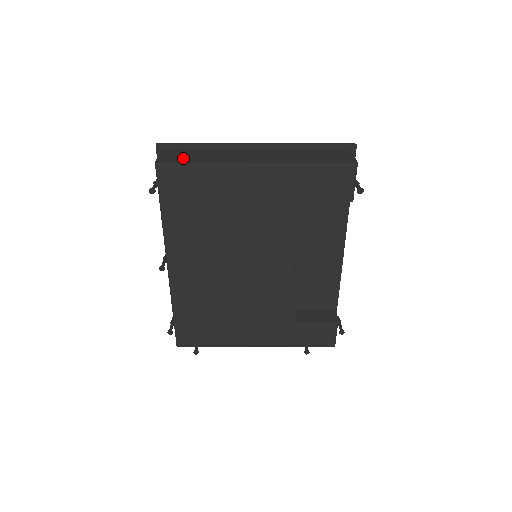
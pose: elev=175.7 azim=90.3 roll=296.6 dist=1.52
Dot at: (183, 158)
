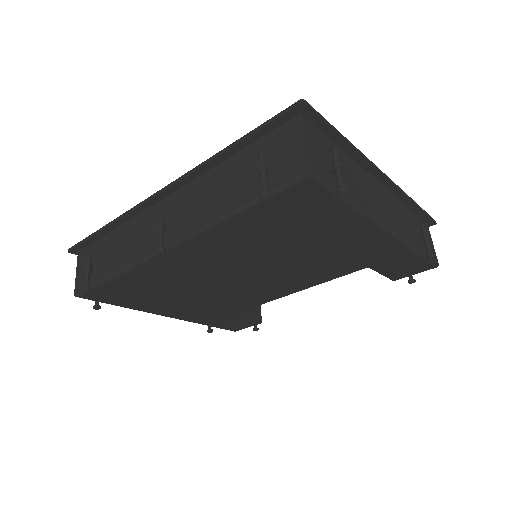
Dot at: (334, 173)
